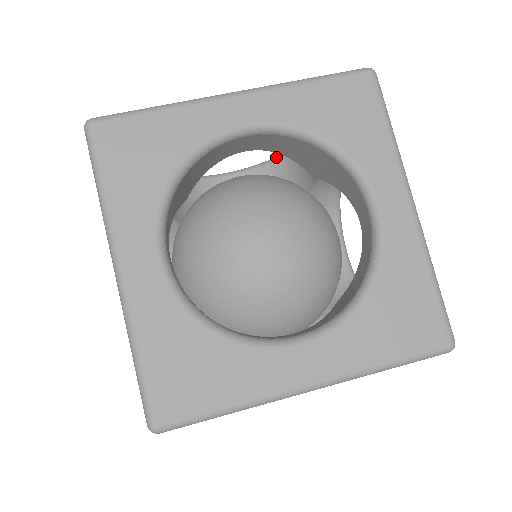
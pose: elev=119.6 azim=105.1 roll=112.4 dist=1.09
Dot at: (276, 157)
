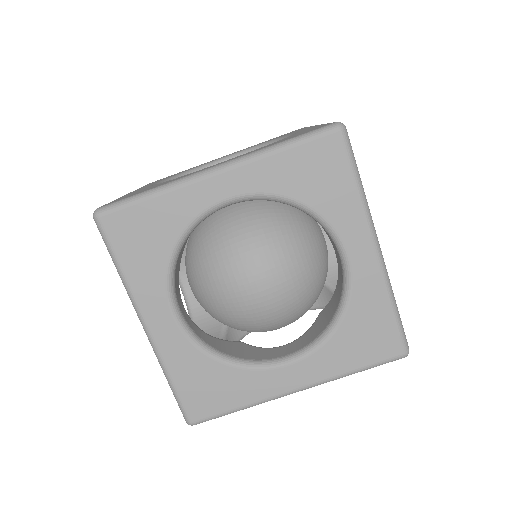
Dot at: (269, 143)
